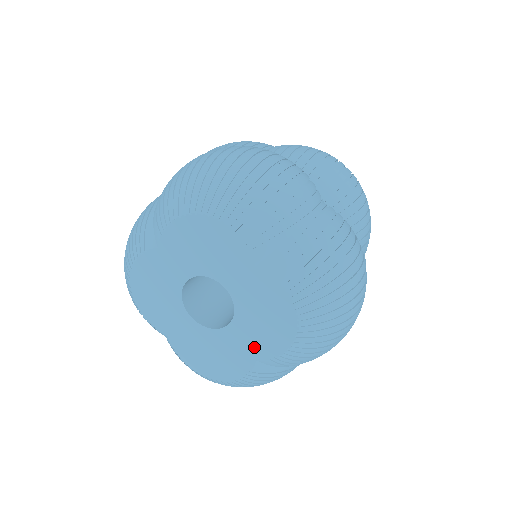
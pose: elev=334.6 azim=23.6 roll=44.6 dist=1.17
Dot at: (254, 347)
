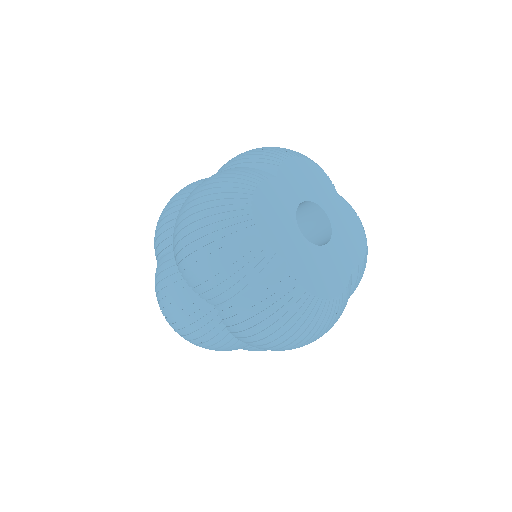
Dot at: (347, 258)
